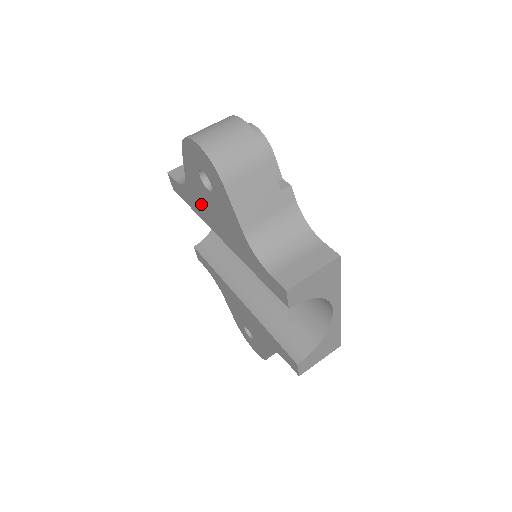
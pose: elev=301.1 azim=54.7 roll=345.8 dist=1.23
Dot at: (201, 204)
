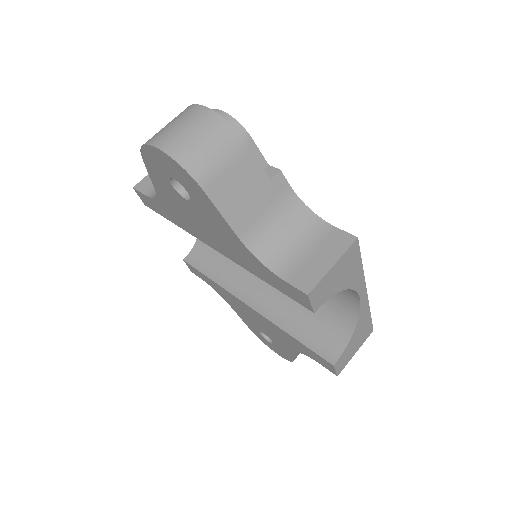
Dot at: (181, 215)
